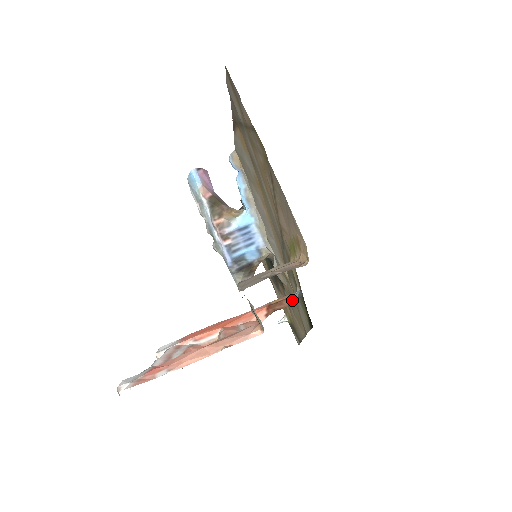
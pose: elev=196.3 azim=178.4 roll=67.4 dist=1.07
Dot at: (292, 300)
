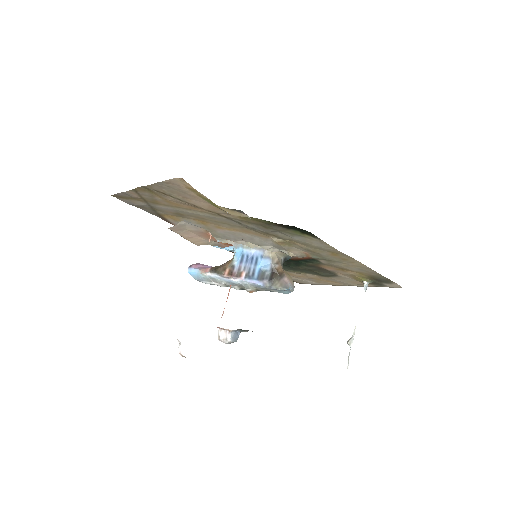
Dot at: occluded
